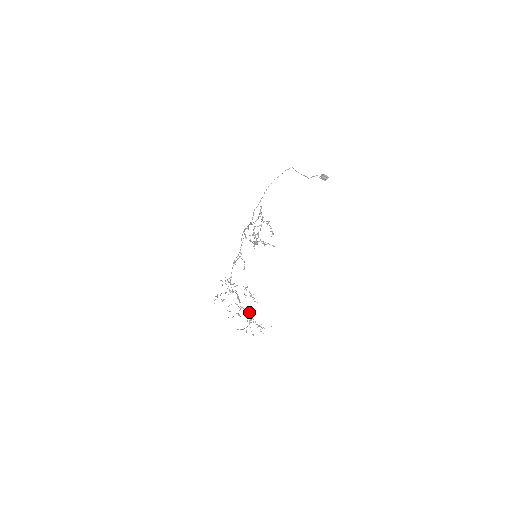
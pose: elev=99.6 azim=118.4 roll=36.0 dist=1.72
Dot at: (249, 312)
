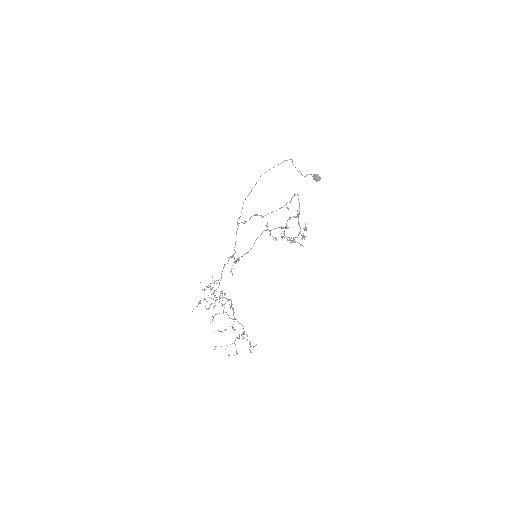
Dot at: (242, 325)
